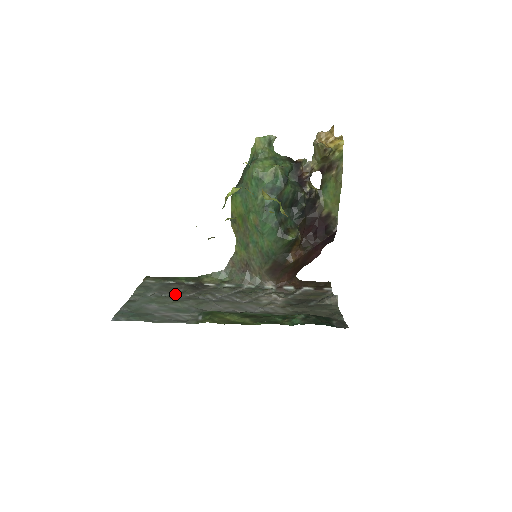
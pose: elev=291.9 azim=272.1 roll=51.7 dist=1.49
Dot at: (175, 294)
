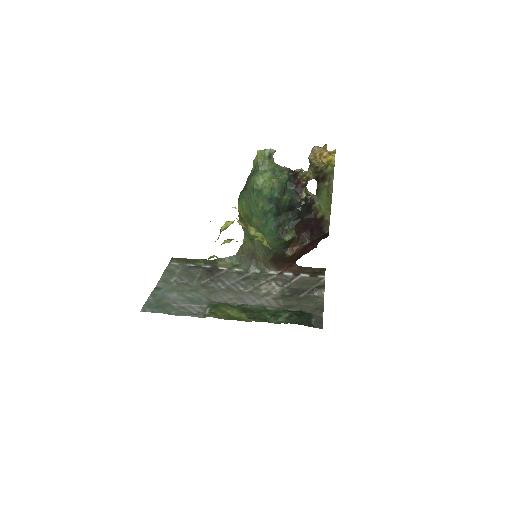
Dot at: (192, 281)
